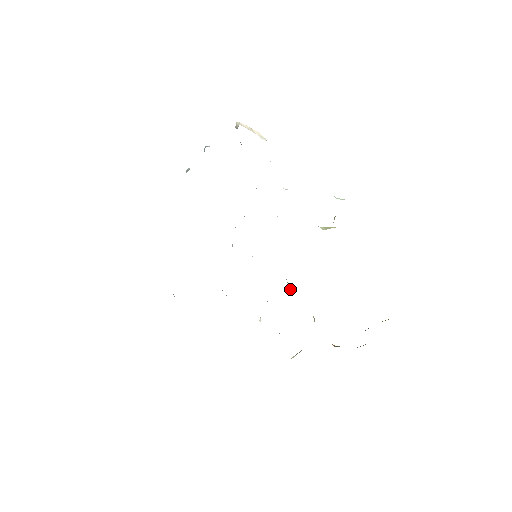
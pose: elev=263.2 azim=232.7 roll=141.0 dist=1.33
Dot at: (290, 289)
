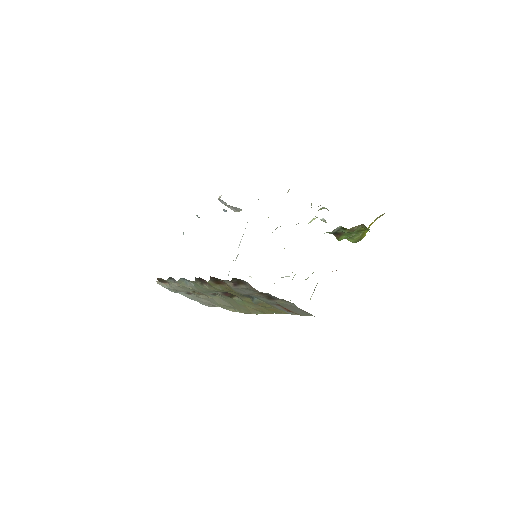
Dot at: occluded
